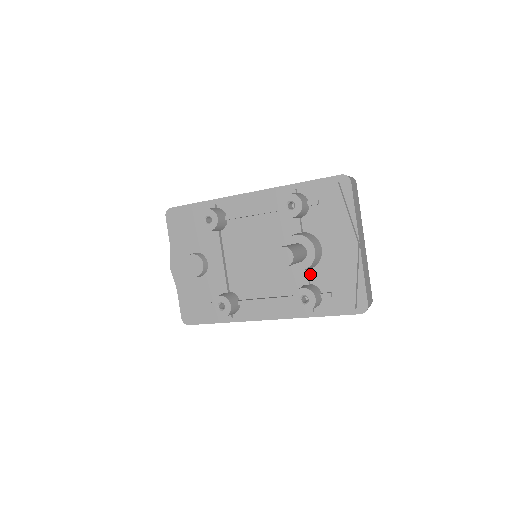
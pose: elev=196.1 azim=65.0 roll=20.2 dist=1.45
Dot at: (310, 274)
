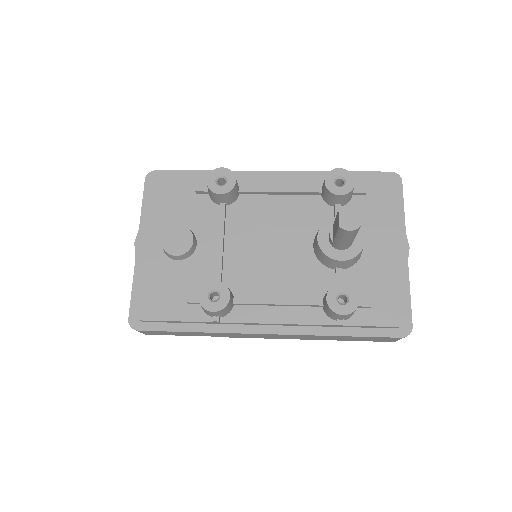
Dot at: (343, 275)
